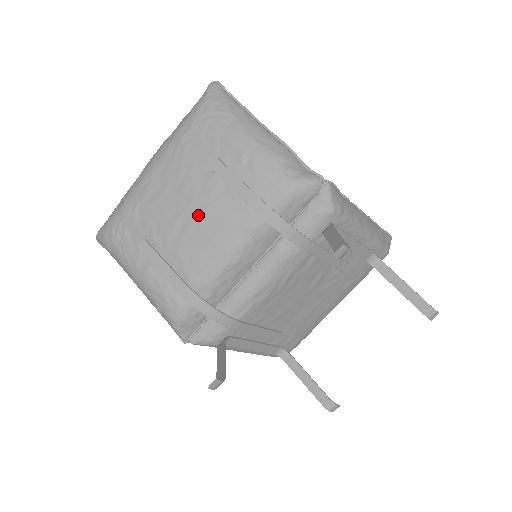
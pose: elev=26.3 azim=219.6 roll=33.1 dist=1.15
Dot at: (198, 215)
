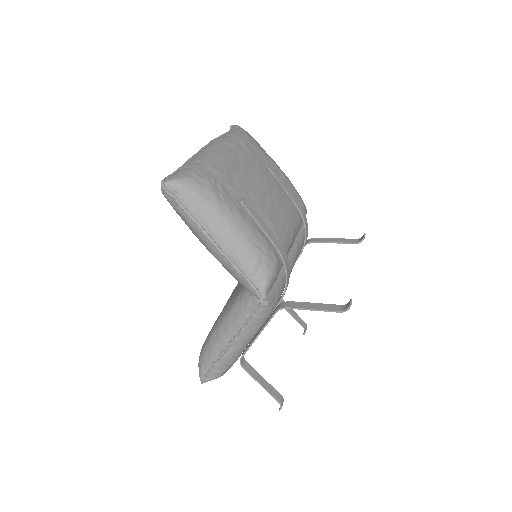
Dot at: (274, 197)
